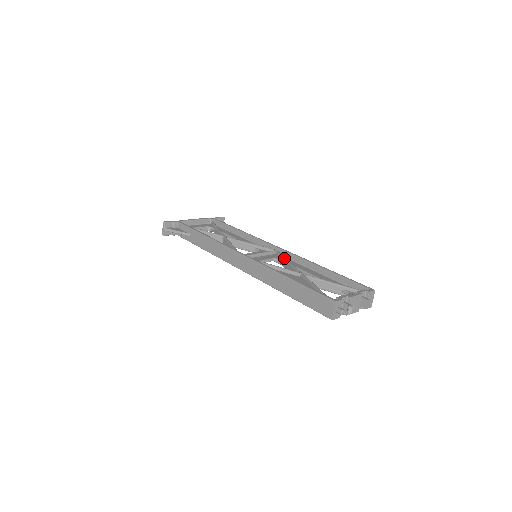
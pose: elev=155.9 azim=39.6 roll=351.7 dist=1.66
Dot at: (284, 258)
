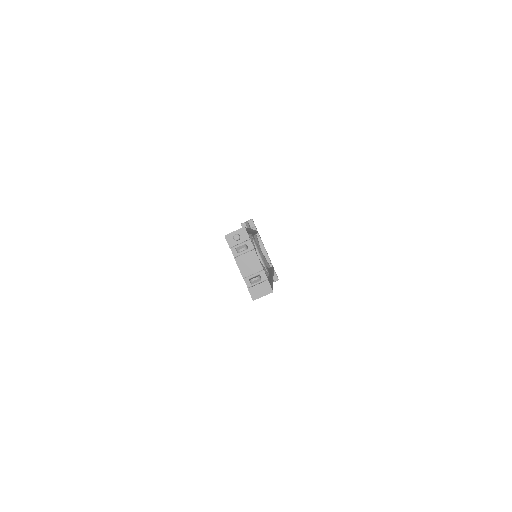
Dot at: occluded
